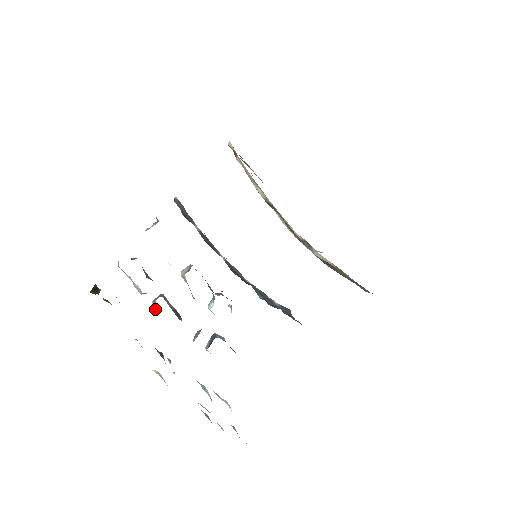
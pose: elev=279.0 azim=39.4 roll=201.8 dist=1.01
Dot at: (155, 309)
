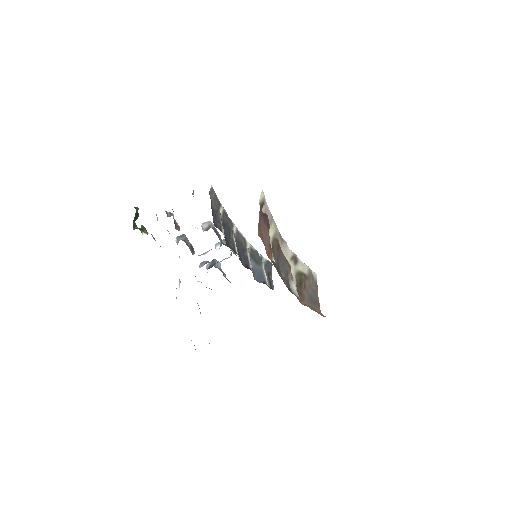
Dot at: occluded
